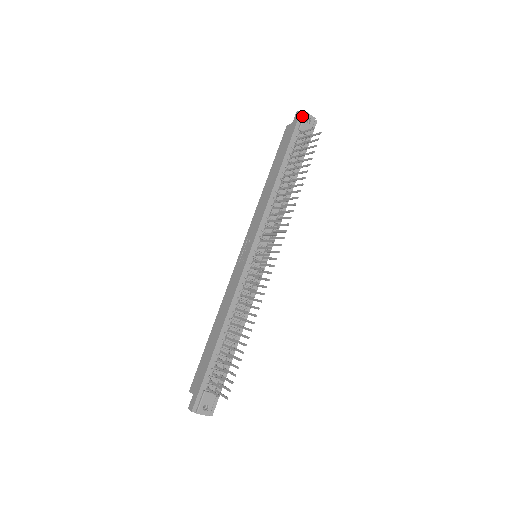
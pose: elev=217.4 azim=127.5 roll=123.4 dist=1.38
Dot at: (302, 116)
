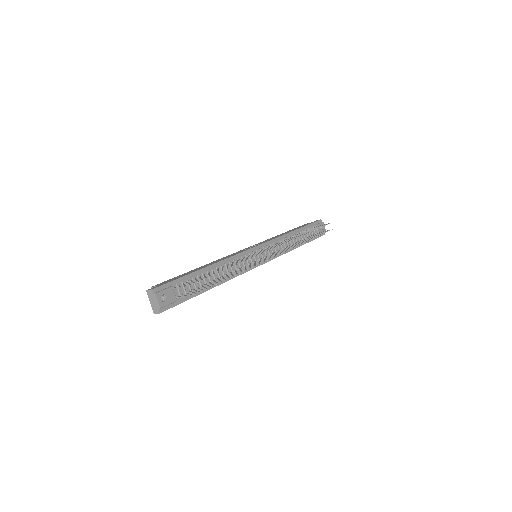
Dot at: (320, 222)
